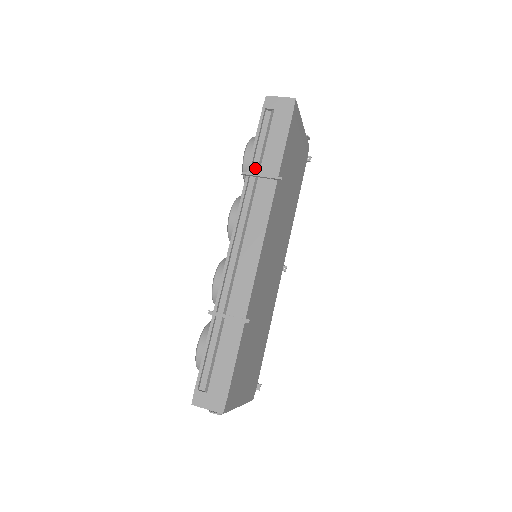
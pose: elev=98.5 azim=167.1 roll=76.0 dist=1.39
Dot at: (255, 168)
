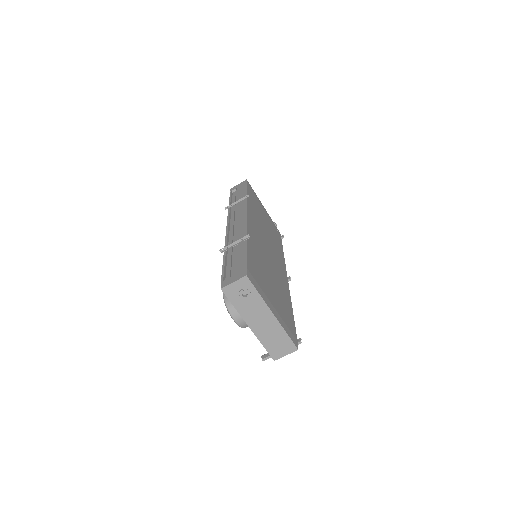
Dot at: (233, 206)
